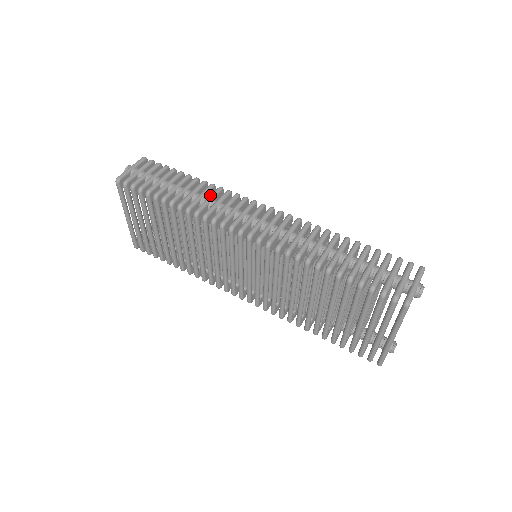
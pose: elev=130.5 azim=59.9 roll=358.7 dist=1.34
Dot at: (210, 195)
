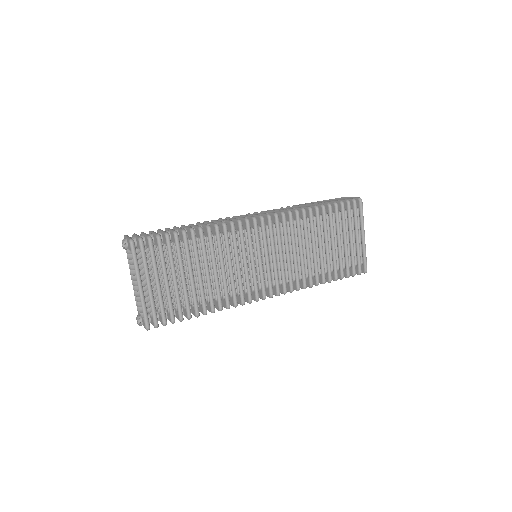
Dot at: occluded
